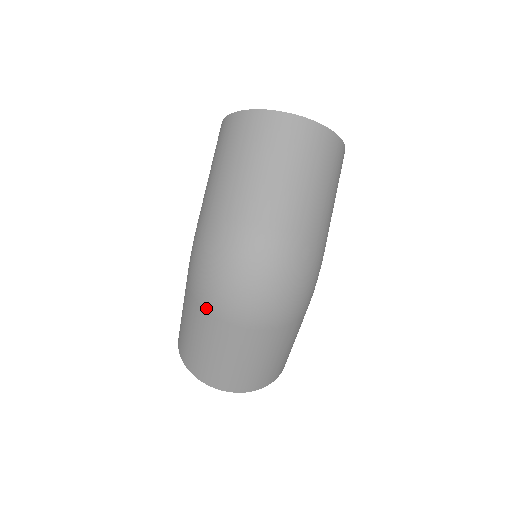
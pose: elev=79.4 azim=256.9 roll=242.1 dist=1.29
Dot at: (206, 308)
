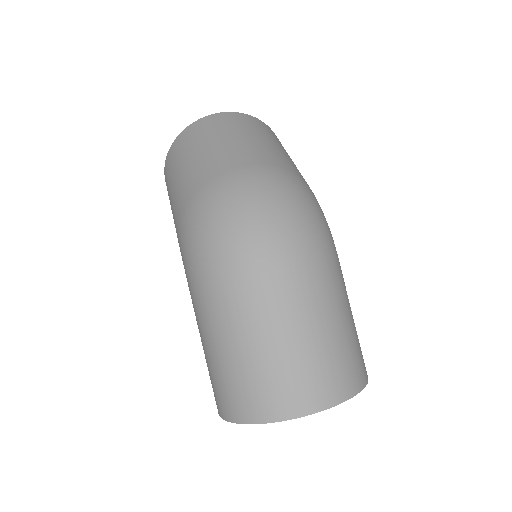
Dot at: (226, 282)
